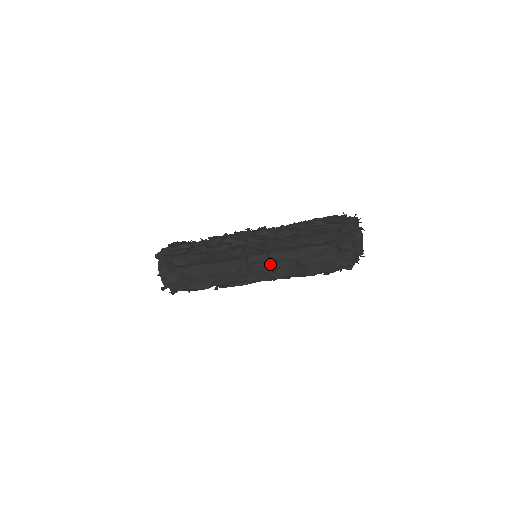
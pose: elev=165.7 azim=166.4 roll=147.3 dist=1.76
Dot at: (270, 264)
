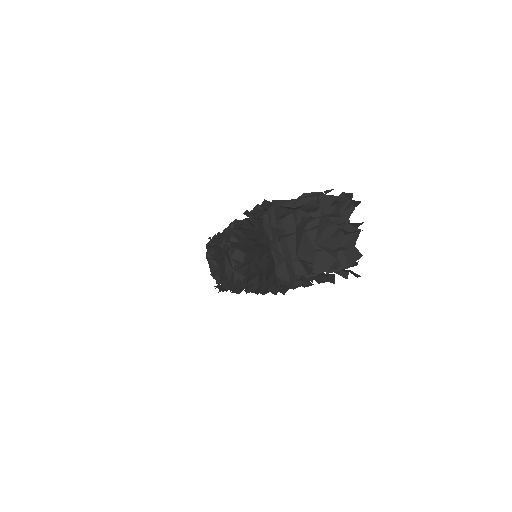
Dot at: occluded
